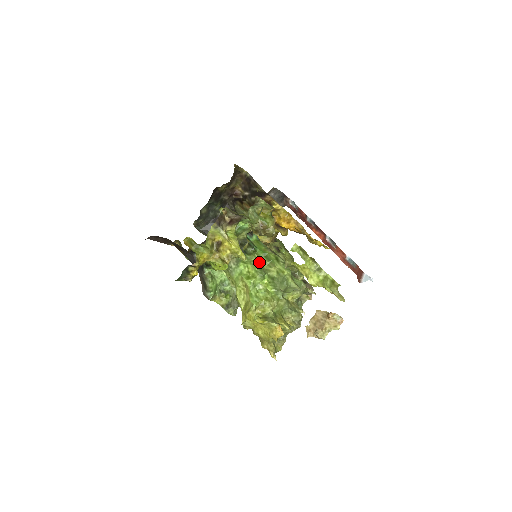
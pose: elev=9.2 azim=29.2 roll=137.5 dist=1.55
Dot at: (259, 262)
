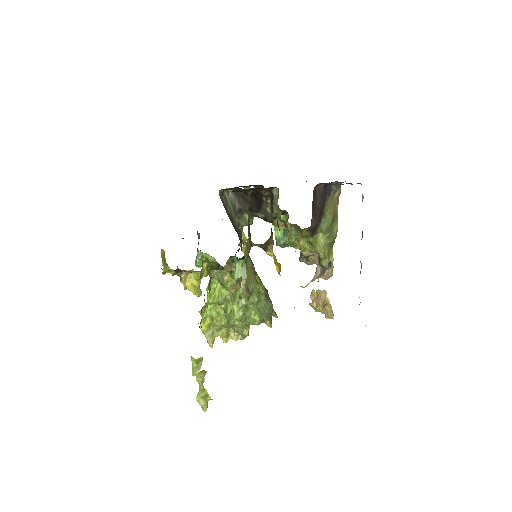
Dot at: occluded
